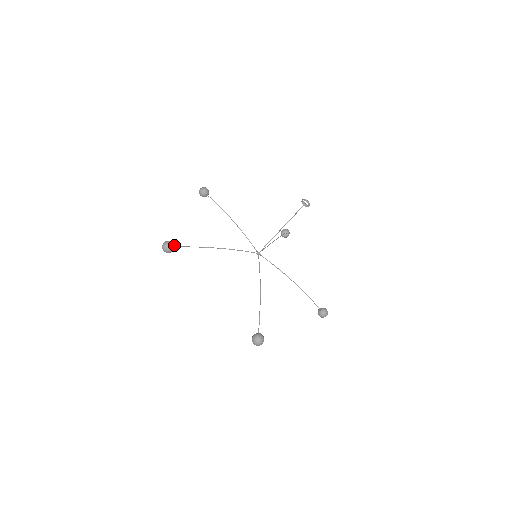
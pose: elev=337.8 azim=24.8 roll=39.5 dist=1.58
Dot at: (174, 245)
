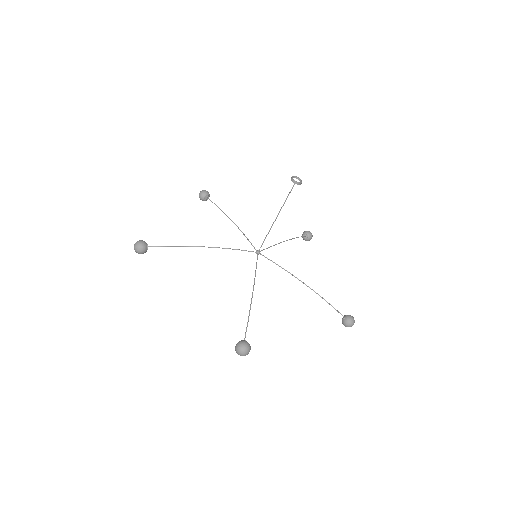
Dot at: (147, 244)
